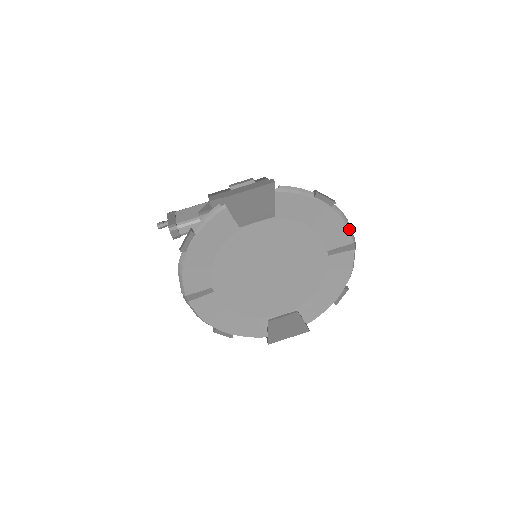
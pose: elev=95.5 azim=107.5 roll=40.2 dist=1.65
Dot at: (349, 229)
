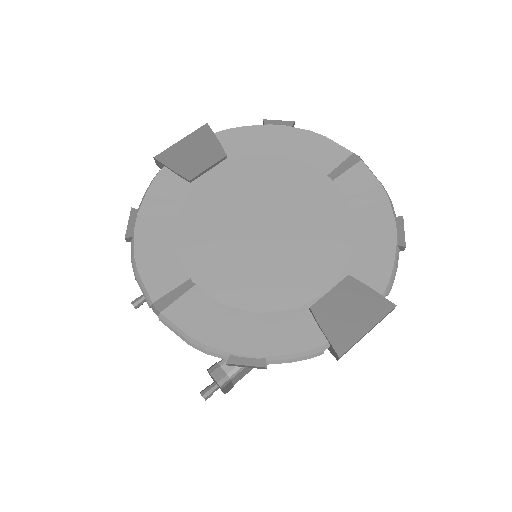
Dot at: (334, 142)
